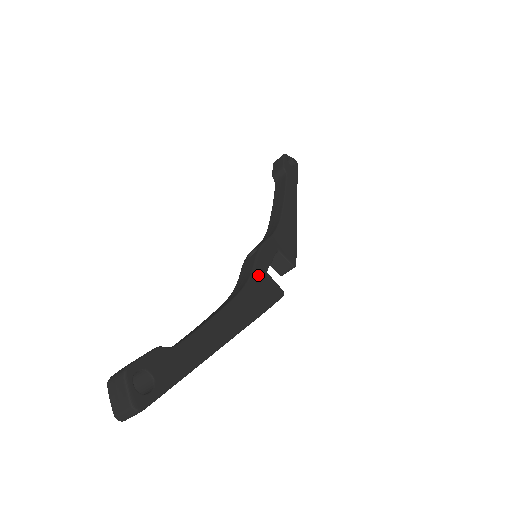
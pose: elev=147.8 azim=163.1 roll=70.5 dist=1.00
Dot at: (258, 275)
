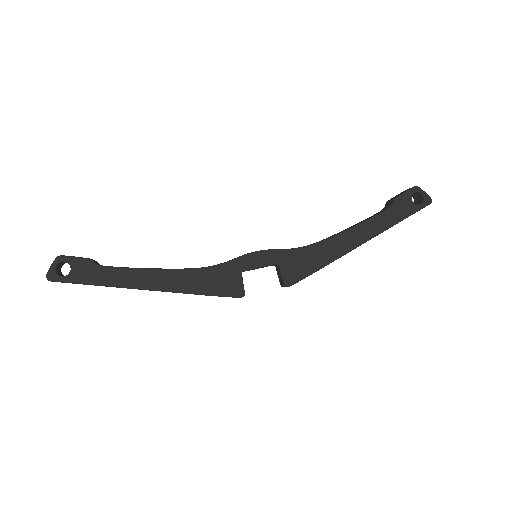
Dot at: (227, 268)
